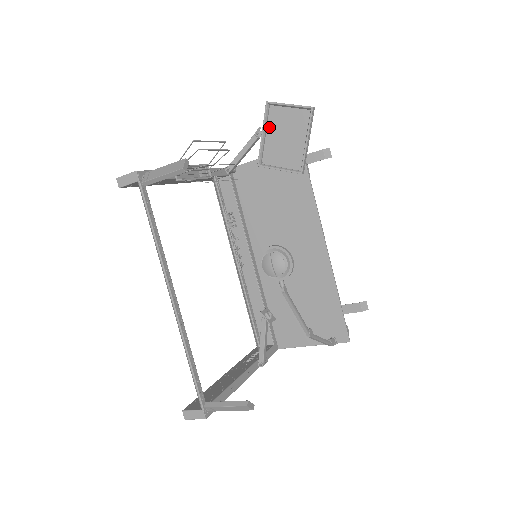
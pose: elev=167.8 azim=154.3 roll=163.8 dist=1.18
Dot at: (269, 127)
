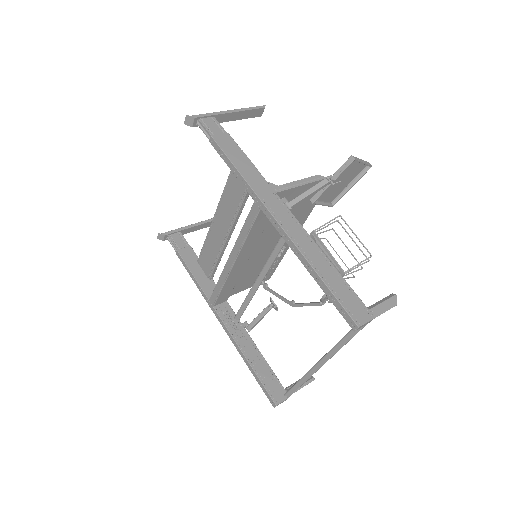
Dot at: (338, 174)
